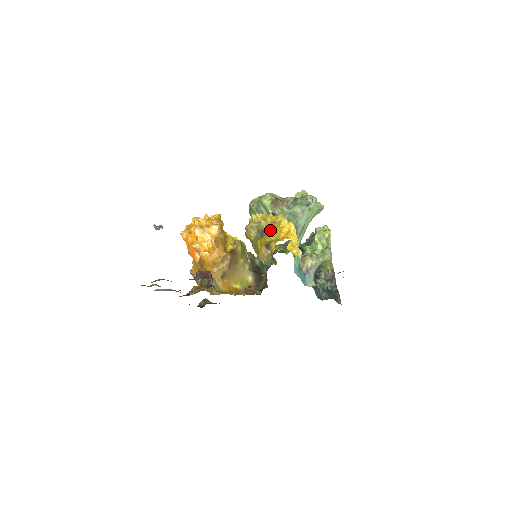
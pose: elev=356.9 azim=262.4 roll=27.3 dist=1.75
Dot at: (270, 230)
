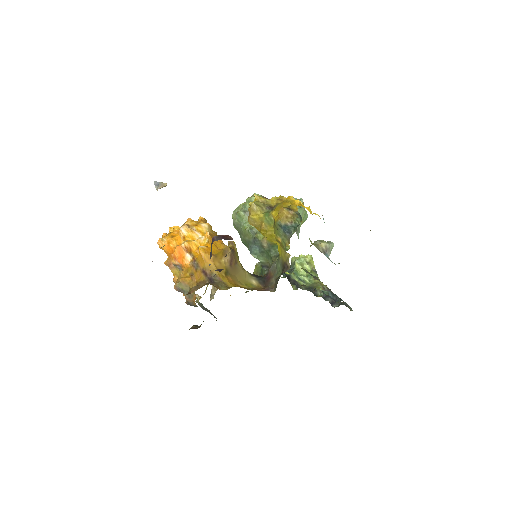
Dot at: (281, 202)
